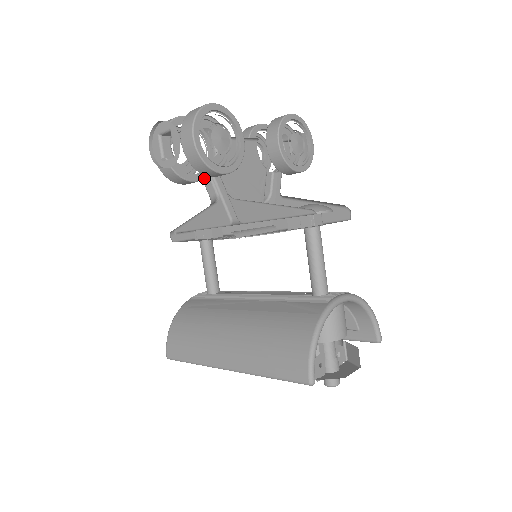
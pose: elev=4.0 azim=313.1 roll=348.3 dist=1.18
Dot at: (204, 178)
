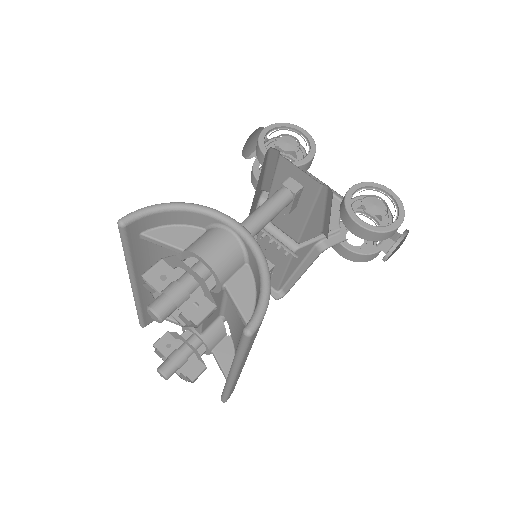
Dot at: occluded
